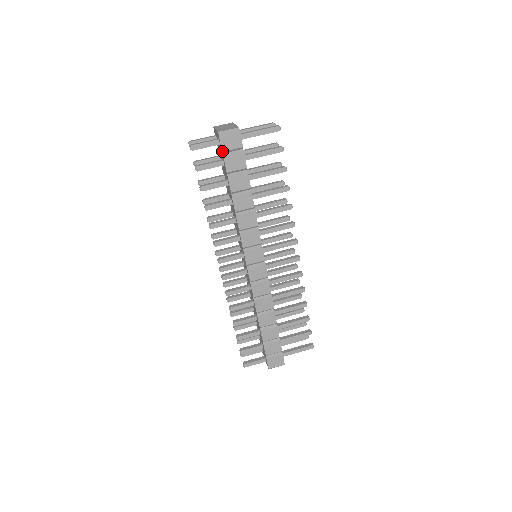
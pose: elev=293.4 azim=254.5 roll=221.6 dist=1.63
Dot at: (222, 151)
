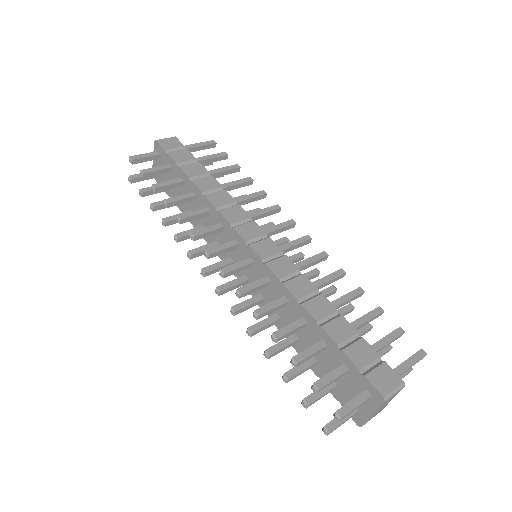
Dot at: (164, 150)
